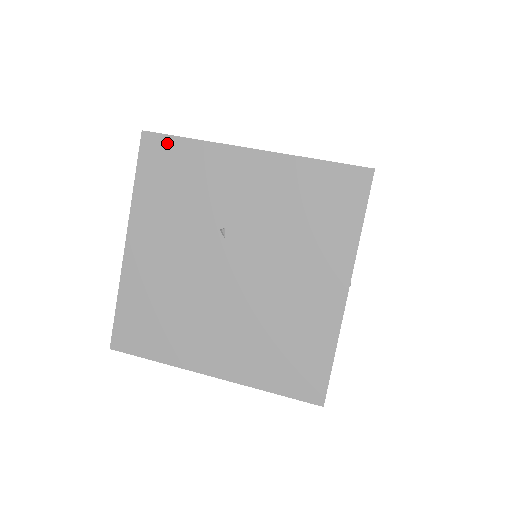
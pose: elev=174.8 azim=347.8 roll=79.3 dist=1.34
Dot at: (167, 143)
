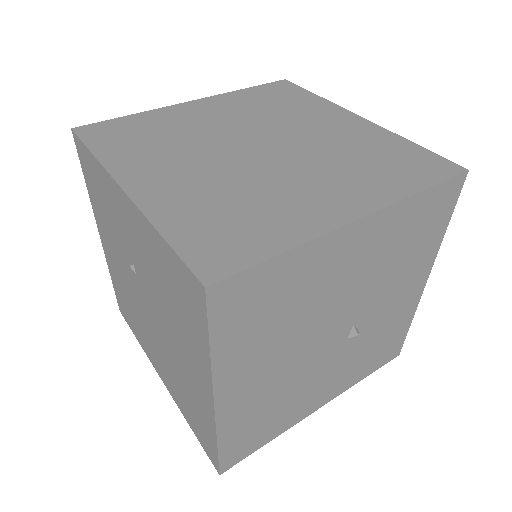
Dot at: (84, 151)
